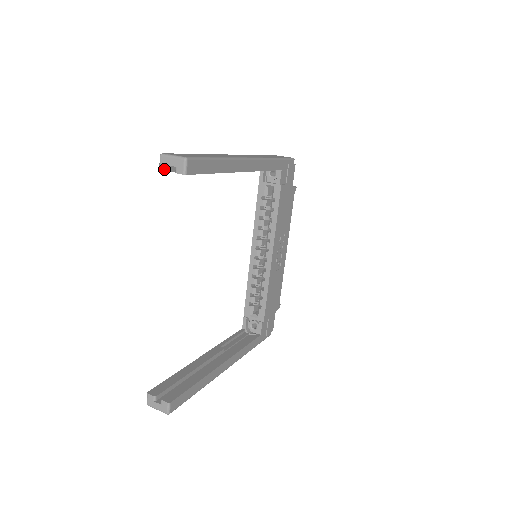
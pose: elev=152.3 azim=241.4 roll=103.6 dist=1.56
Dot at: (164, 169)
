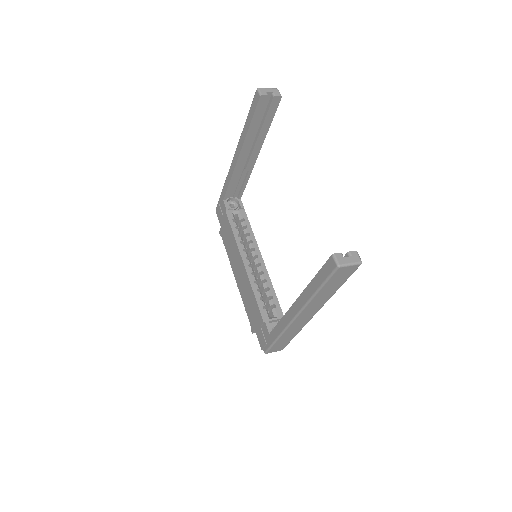
Dot at: (265, 94)
